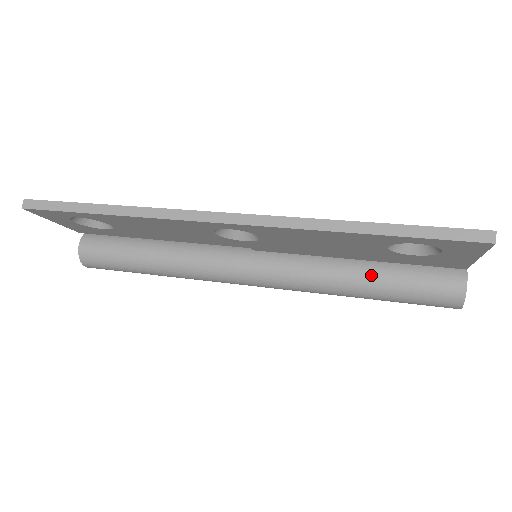
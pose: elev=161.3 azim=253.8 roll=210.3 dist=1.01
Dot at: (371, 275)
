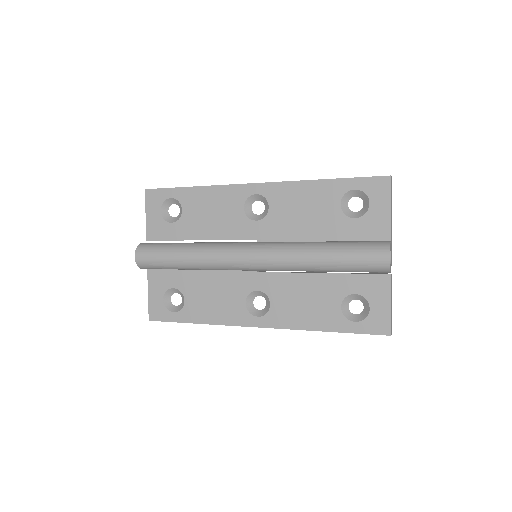
Dot at: (331, 241)
